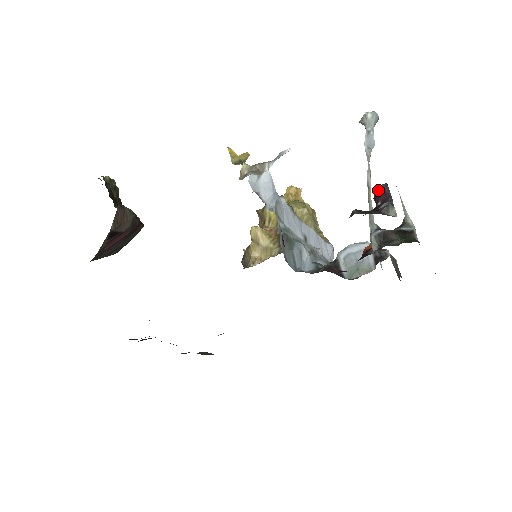
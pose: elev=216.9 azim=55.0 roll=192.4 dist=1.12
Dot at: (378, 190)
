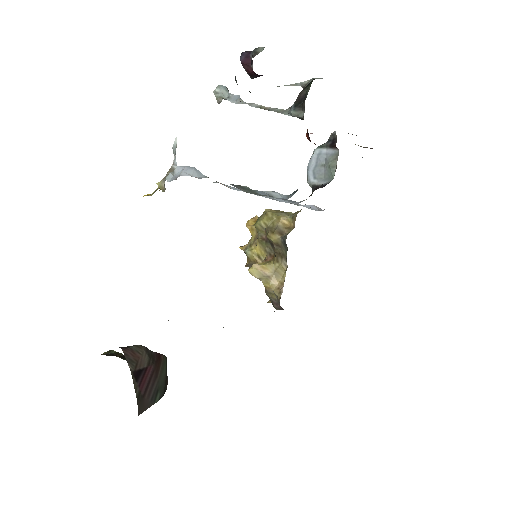
Dot at: (242, 62)
